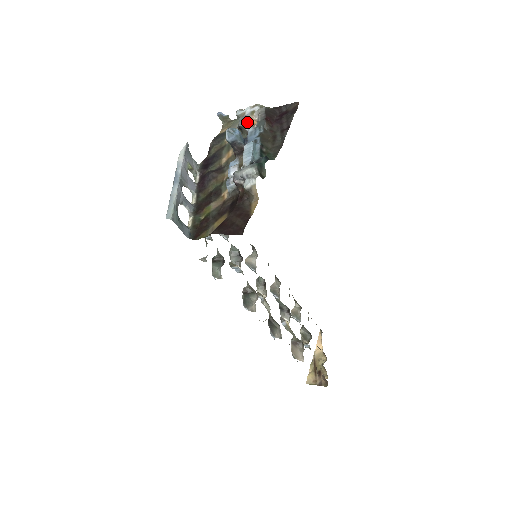
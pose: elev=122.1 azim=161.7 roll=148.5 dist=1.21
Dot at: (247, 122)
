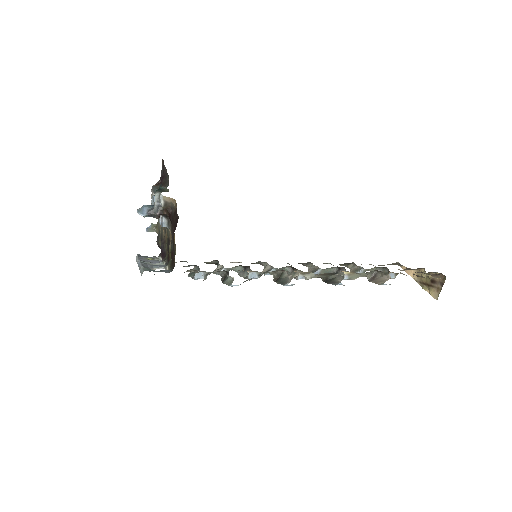
Dot at: occluded
